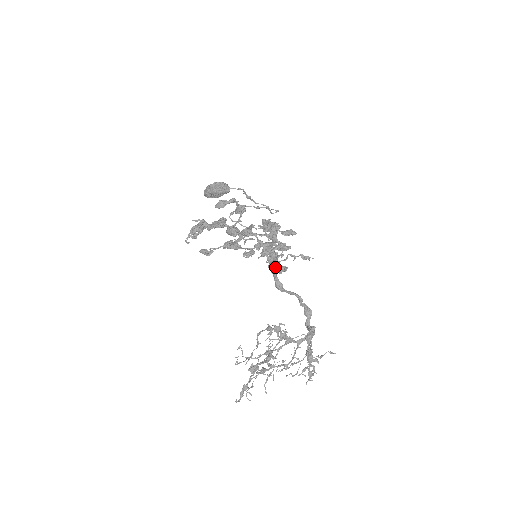
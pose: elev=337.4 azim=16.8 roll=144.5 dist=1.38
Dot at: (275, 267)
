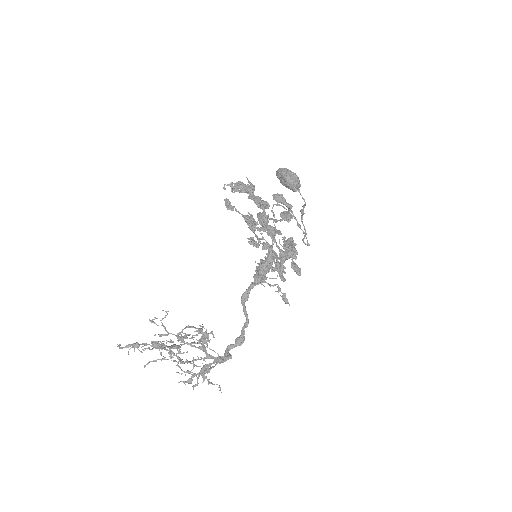
Dot at: (258, 282)
